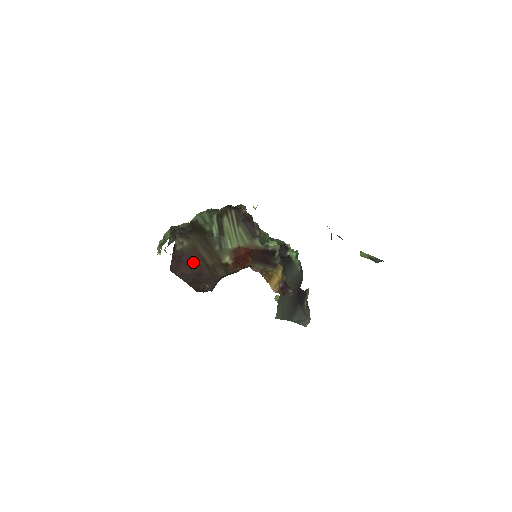
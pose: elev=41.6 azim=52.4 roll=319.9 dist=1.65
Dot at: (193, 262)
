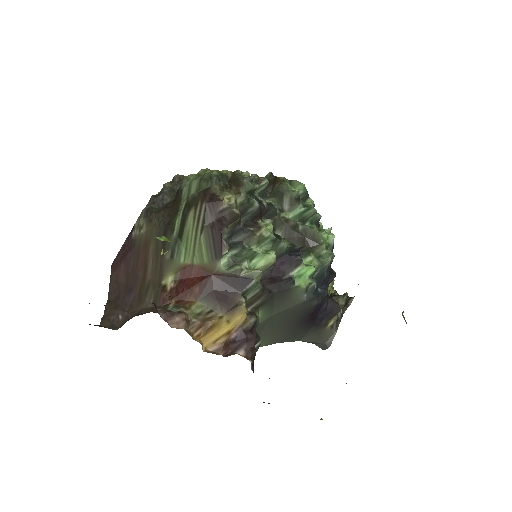
Dot at: (134, 266)
